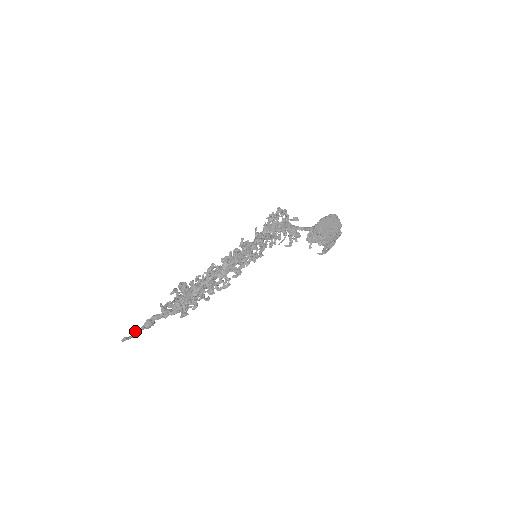
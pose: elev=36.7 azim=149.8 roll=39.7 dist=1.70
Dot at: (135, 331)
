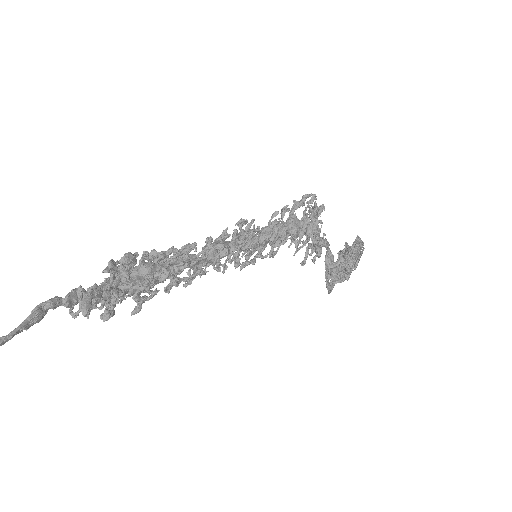
Dot at: occluded
